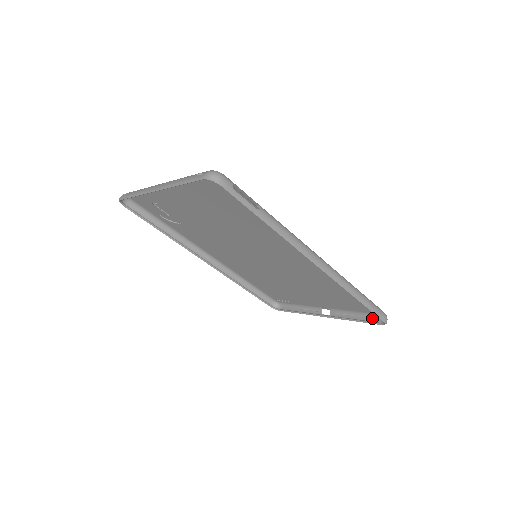
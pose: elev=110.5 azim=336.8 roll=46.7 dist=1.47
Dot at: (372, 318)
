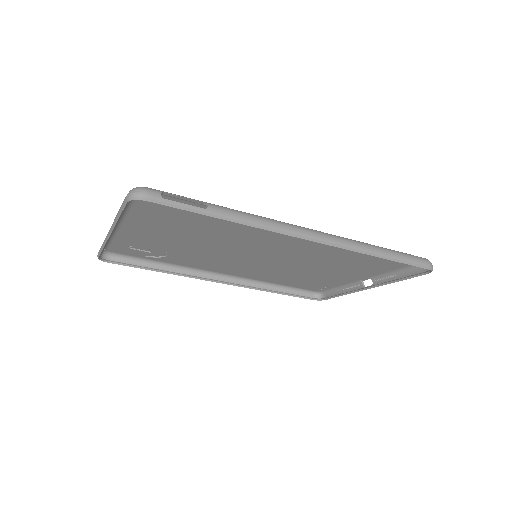
Dot at: (416, 270)
